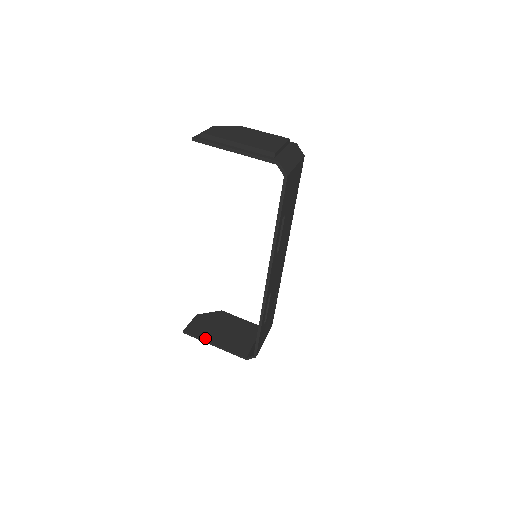
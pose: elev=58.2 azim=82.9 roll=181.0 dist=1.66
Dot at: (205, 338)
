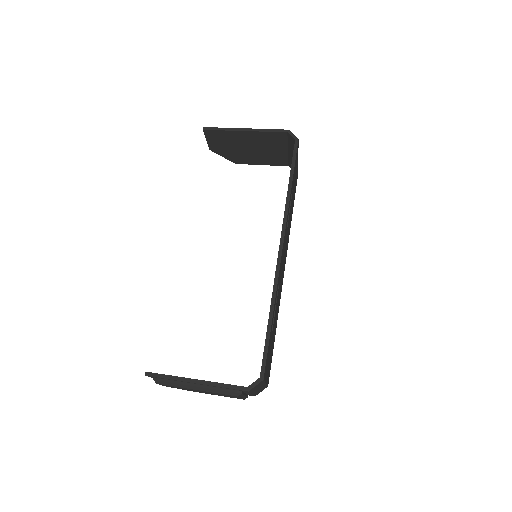
Dot at: (180, 377)
